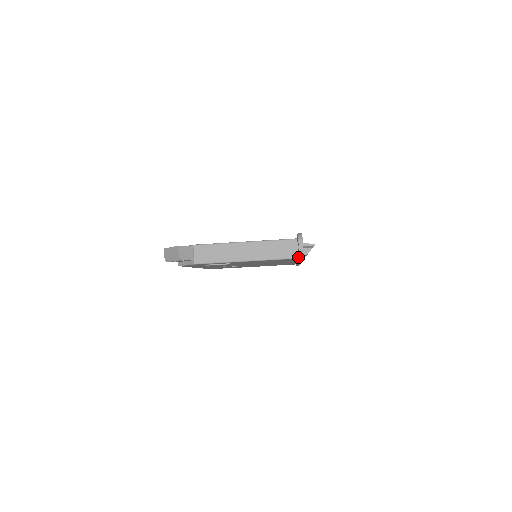
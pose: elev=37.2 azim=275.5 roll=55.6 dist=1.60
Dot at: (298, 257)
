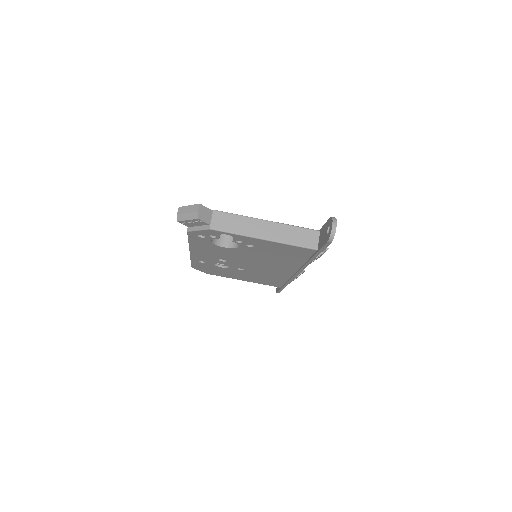
Dot at: (319, 247)
